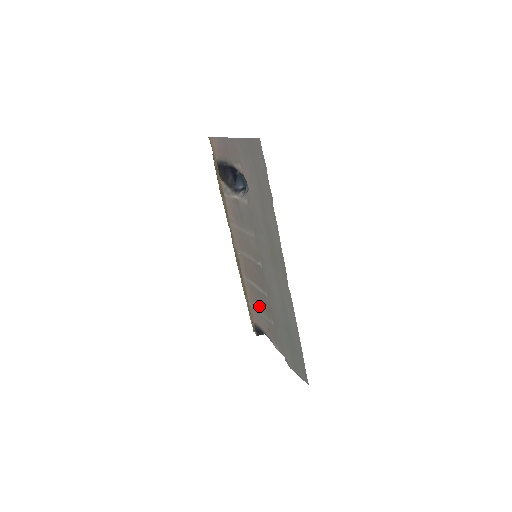
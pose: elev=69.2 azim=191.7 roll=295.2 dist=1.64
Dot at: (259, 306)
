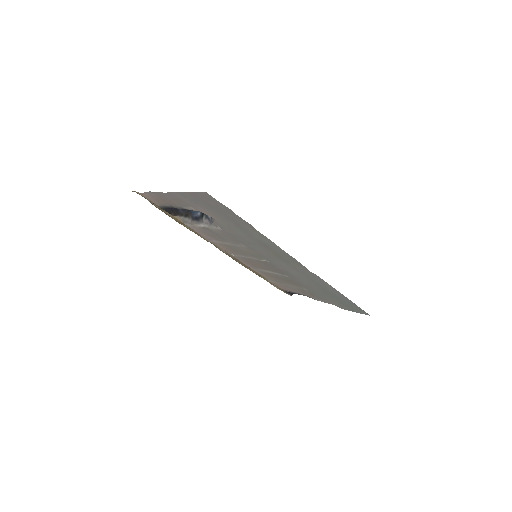
Dot at: (282, 282)
